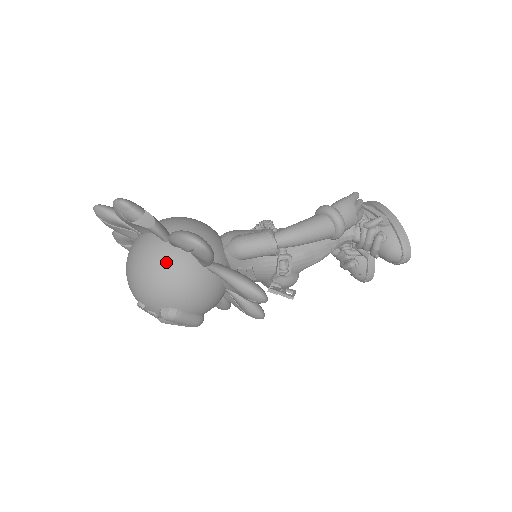
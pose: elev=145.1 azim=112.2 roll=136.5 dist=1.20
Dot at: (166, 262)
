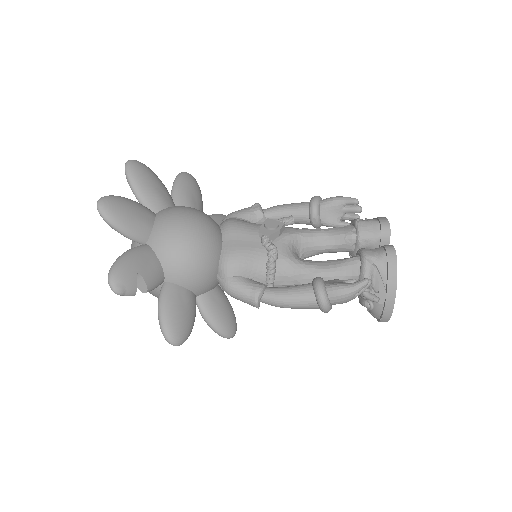
Dot at: occluded
